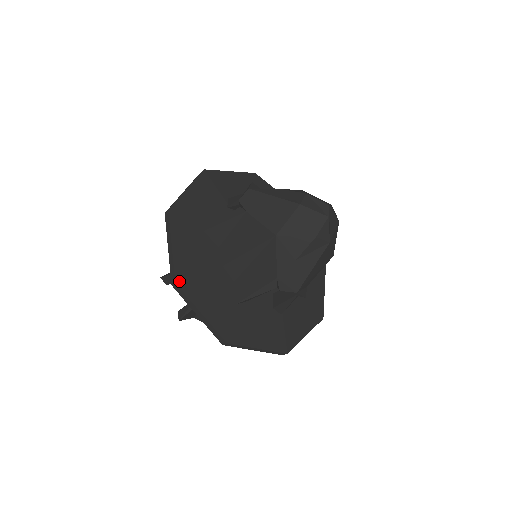
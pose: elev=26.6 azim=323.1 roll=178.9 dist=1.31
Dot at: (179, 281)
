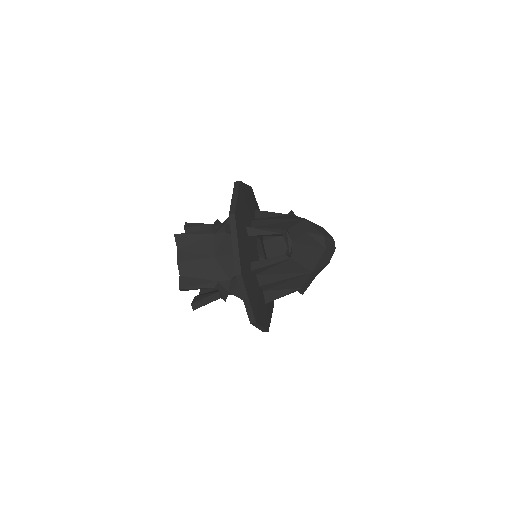
Dot at: (256, 320)
